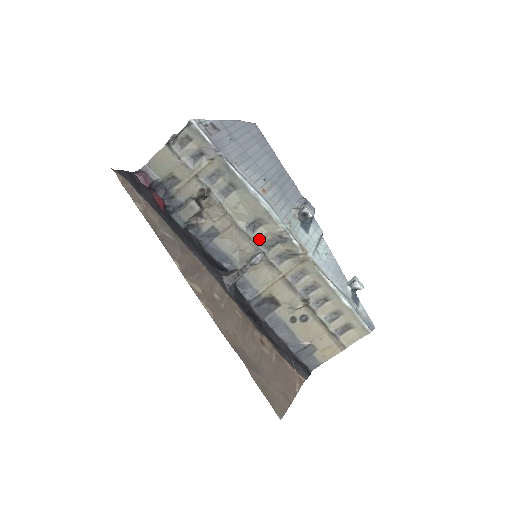
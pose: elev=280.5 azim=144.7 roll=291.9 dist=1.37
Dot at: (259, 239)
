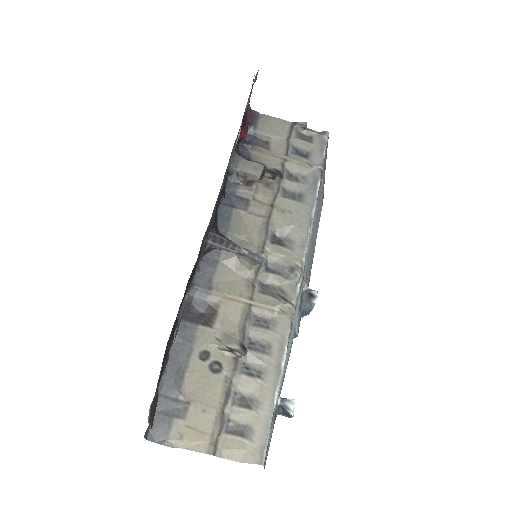
Dot at: (270, 252)
